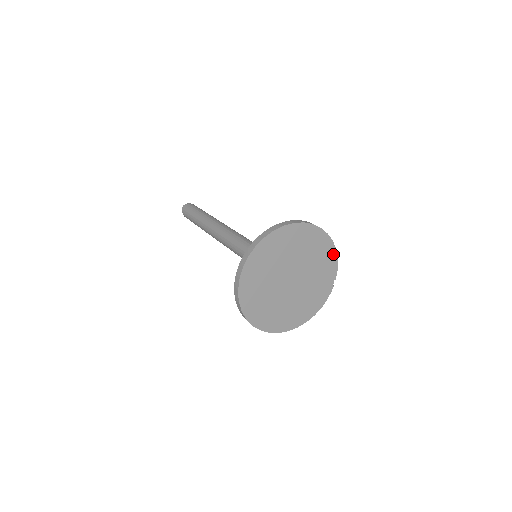
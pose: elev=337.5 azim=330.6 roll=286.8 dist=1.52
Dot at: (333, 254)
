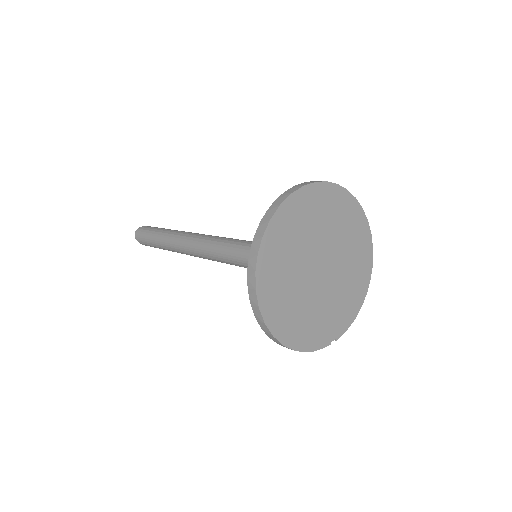
Dot at: (357, 307)
